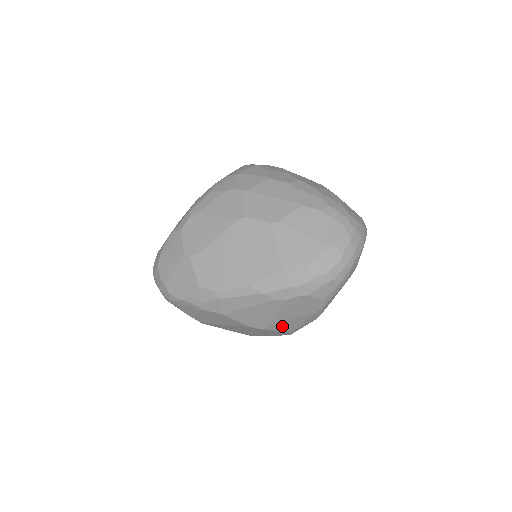
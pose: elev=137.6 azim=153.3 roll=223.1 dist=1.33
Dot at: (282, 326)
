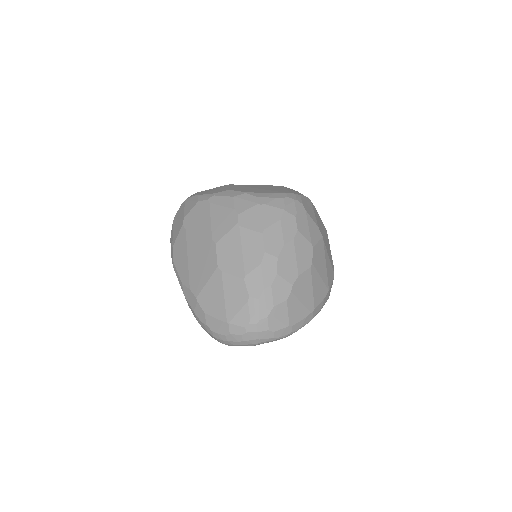
Dot at: occluded
